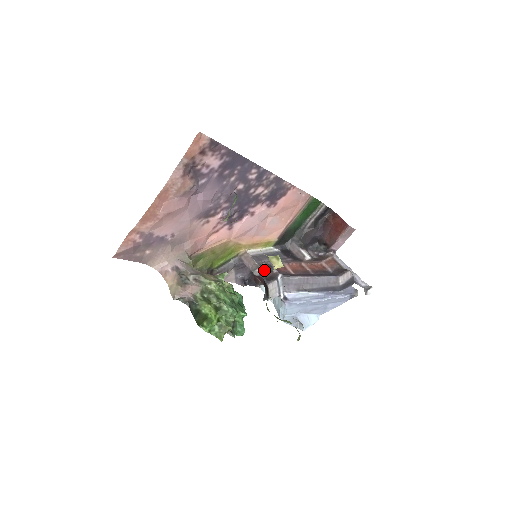
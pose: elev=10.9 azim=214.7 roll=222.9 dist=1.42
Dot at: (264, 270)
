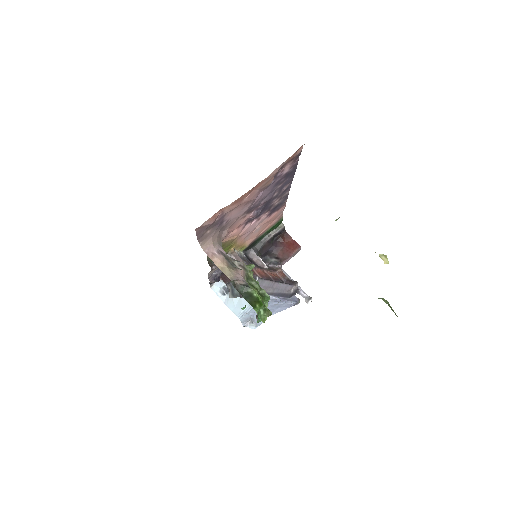
Dot at: occluded
